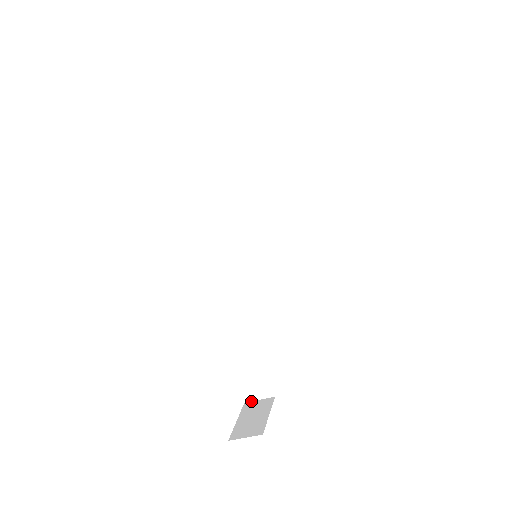
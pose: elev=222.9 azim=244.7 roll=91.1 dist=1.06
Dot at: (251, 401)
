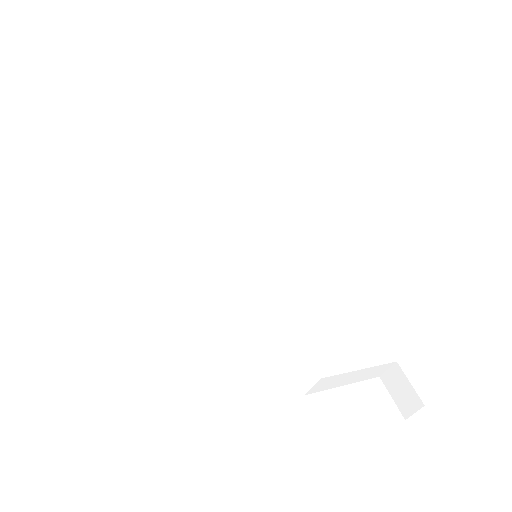
Dot at: (383, 373)
